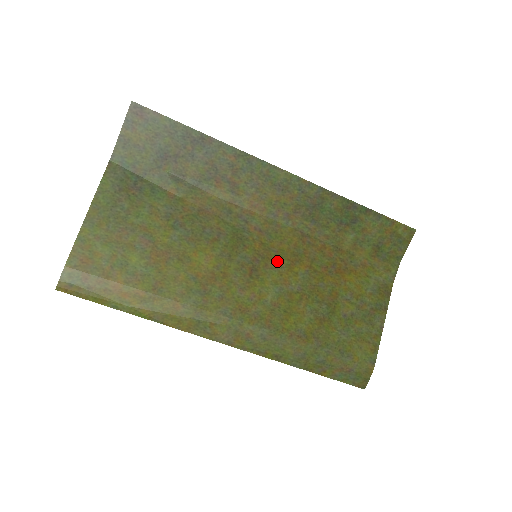
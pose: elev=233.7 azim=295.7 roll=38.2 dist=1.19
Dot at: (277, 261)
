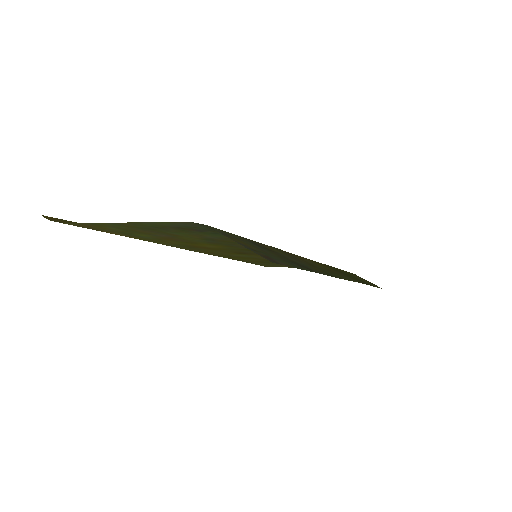
Dot at: occluded
